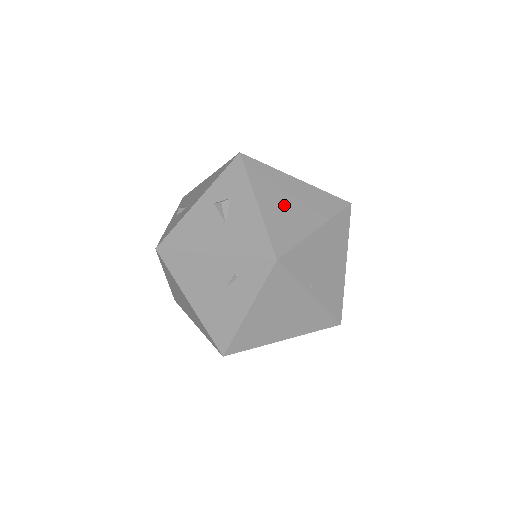
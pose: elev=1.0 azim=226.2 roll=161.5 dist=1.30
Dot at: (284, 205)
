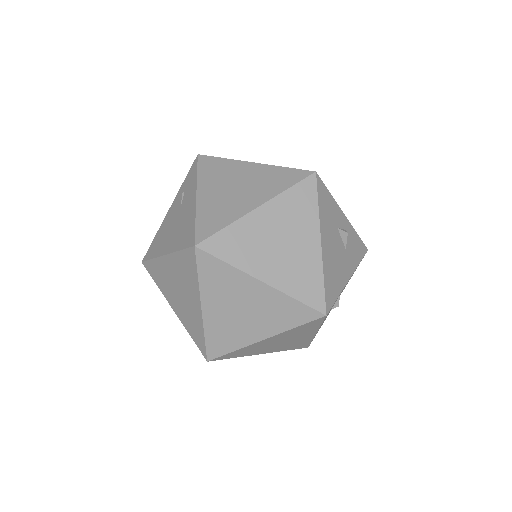
Dot at: occluded
